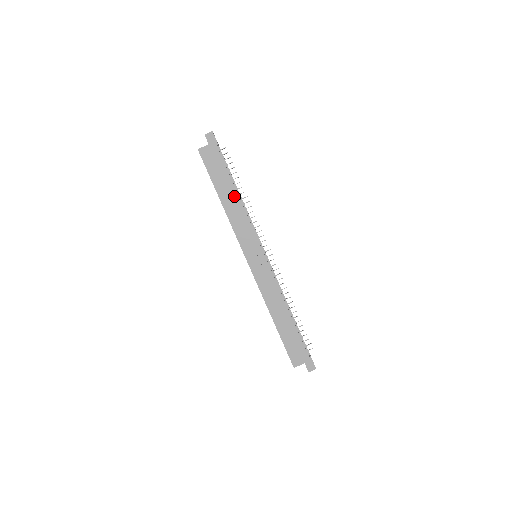
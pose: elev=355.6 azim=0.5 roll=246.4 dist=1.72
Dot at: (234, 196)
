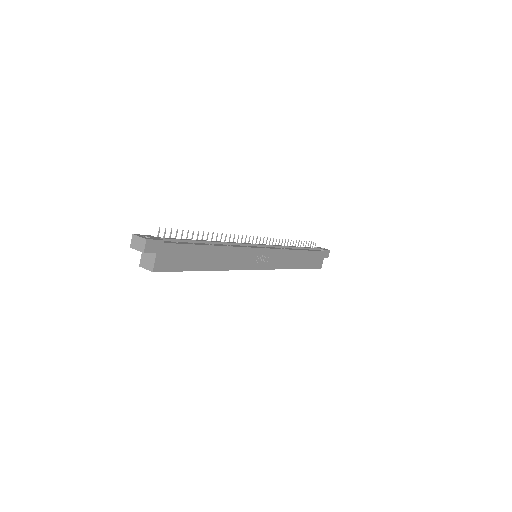
Dot at: (215, 252)
